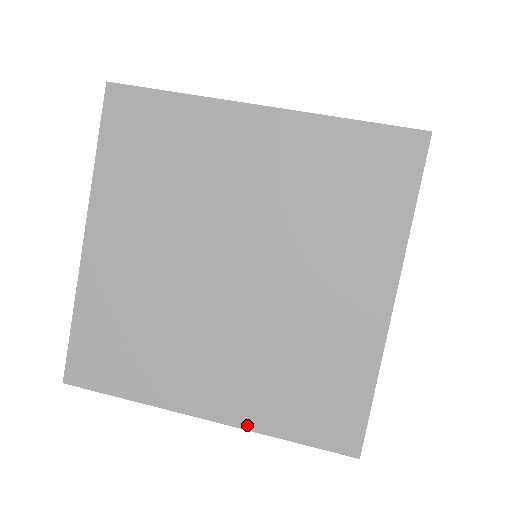
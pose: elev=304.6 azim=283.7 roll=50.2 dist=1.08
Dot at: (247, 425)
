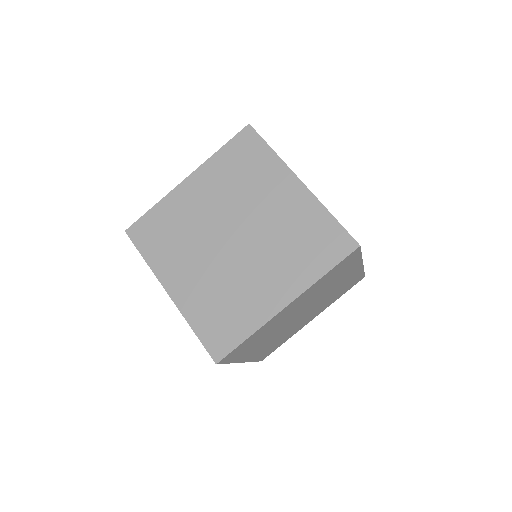
Dot at: (183, 310)
